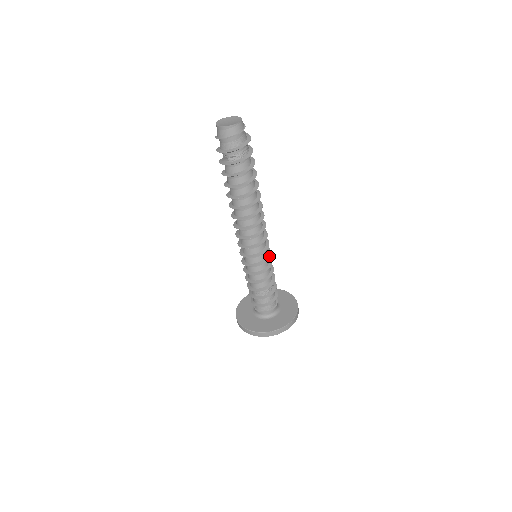
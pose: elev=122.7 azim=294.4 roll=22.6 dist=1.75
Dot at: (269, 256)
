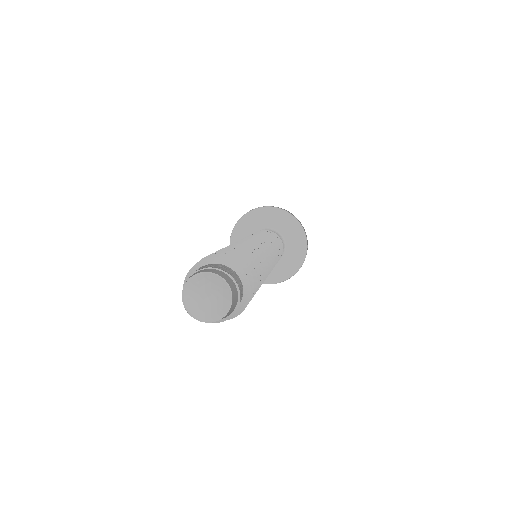
Dot at: (275, 262)
